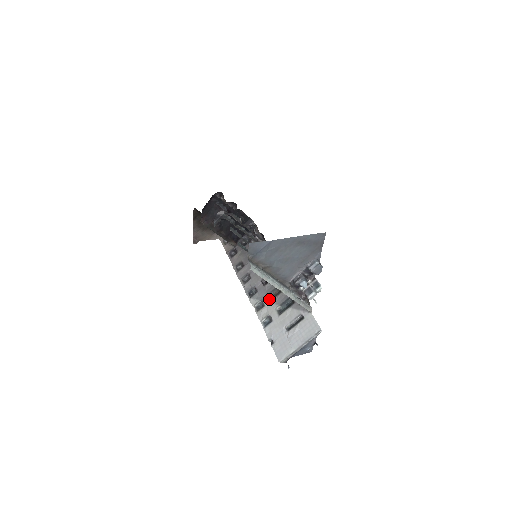
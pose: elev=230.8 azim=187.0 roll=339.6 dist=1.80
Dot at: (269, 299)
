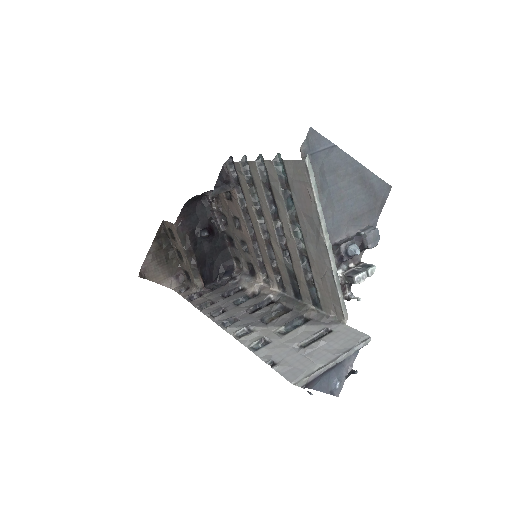
Dot at: (262, 323)
